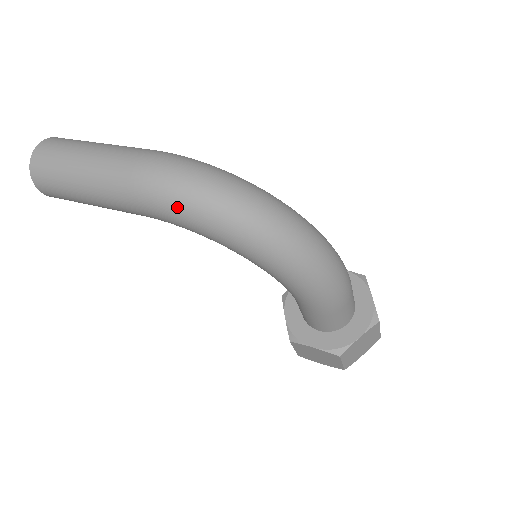
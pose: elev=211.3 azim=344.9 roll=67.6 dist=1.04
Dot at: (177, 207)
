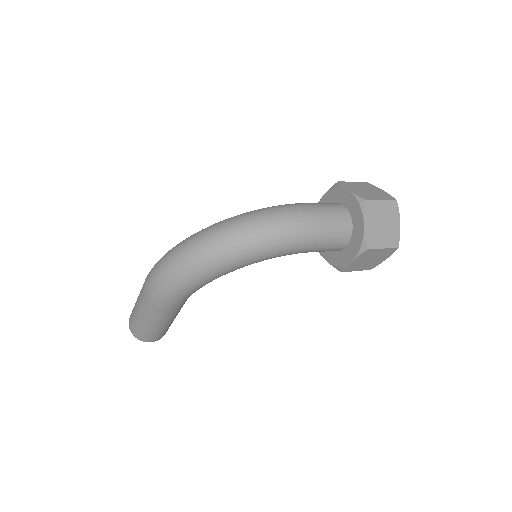
Dot at: (171, 291)
